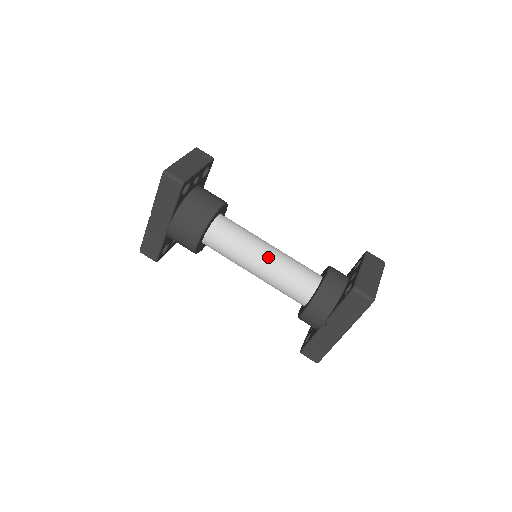
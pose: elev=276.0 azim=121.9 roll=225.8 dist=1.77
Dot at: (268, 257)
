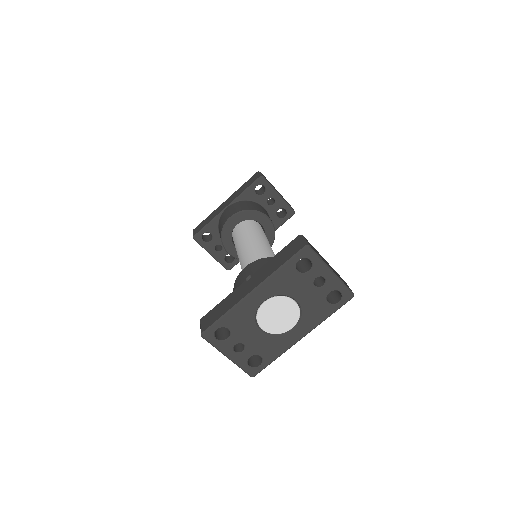
Dot at: (263, 245)
